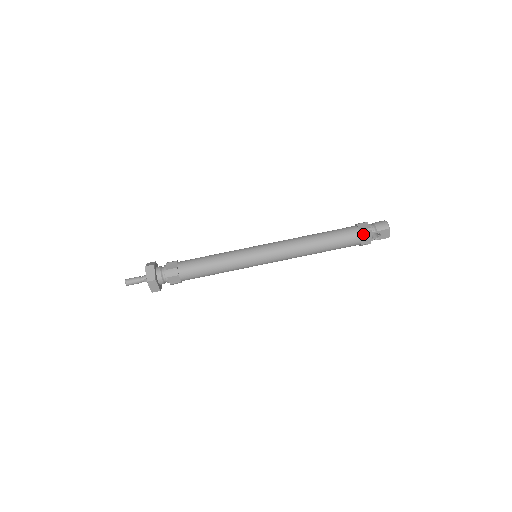
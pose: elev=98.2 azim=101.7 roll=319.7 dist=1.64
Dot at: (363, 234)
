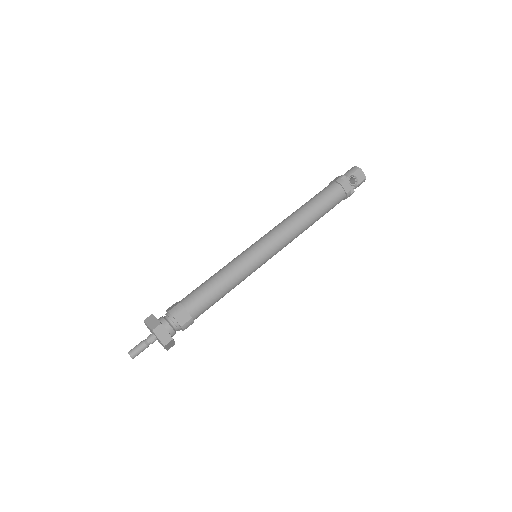
Dot at: (340, 181)
